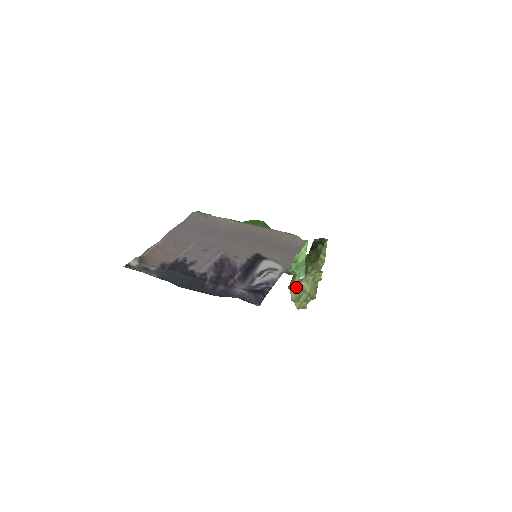
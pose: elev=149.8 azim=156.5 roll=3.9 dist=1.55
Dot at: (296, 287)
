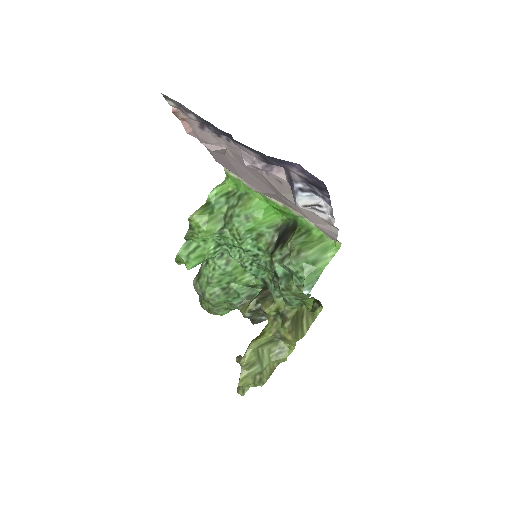
Dot at: (256, 348)
